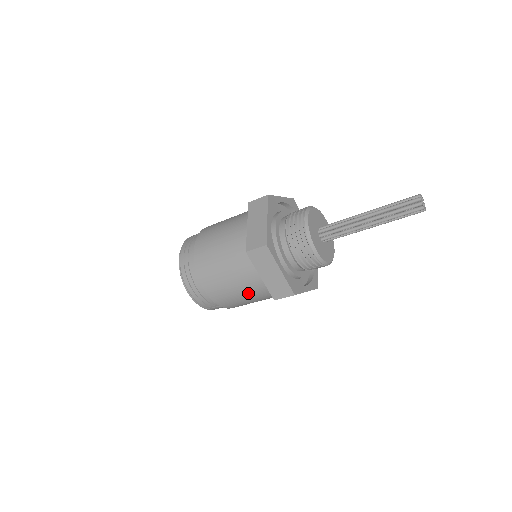
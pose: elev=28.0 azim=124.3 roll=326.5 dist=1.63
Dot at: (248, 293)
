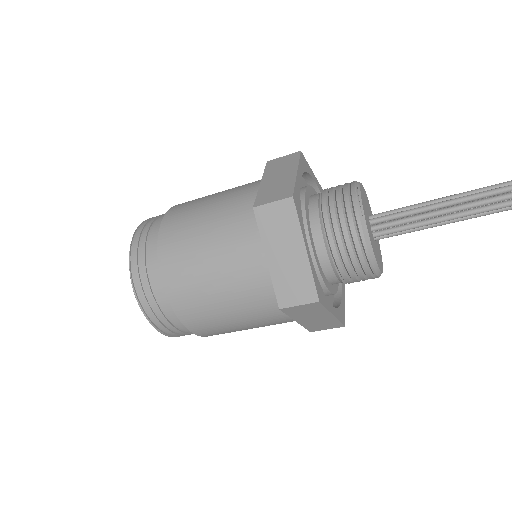
Dot at: occluded
